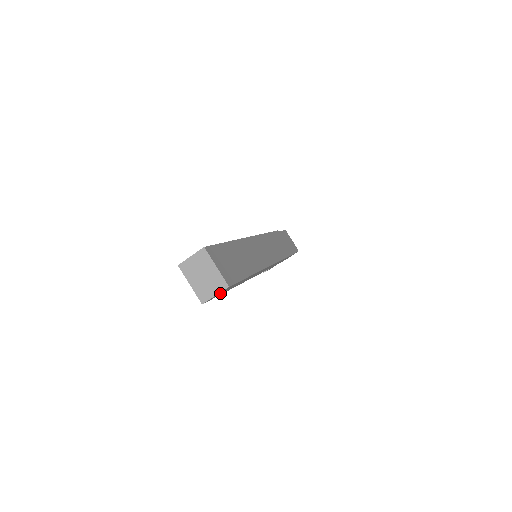
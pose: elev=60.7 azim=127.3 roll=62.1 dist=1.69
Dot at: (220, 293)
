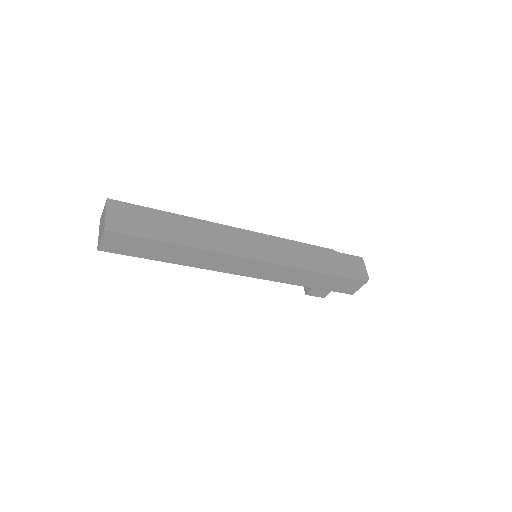
Dot at: (120, 246)
